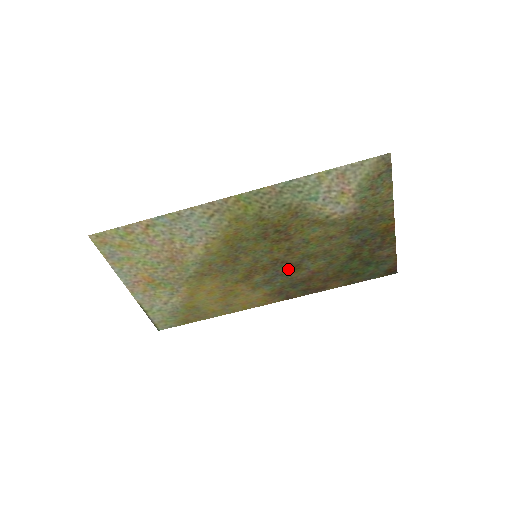
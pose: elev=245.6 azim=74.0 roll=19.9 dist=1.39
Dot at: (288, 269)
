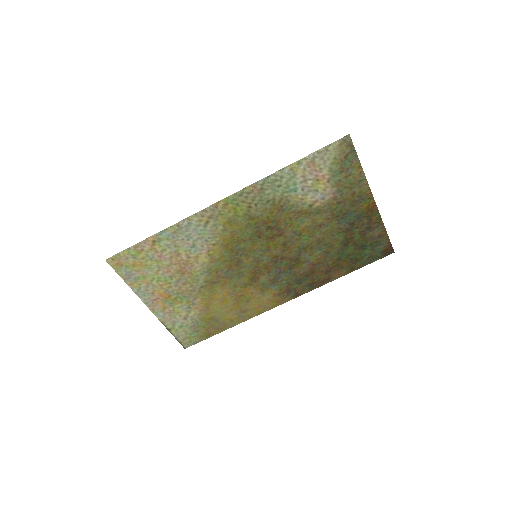
Dot at: (289, 265)
